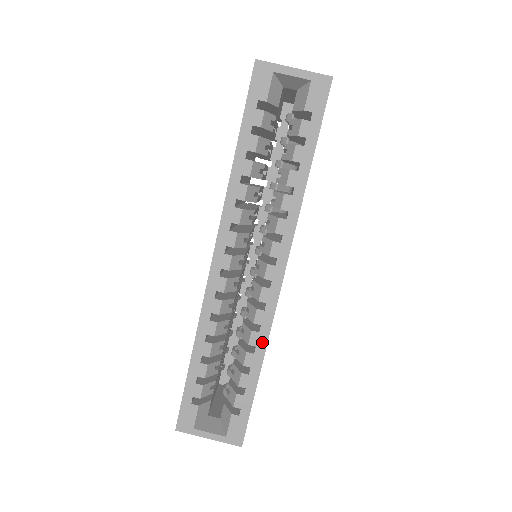
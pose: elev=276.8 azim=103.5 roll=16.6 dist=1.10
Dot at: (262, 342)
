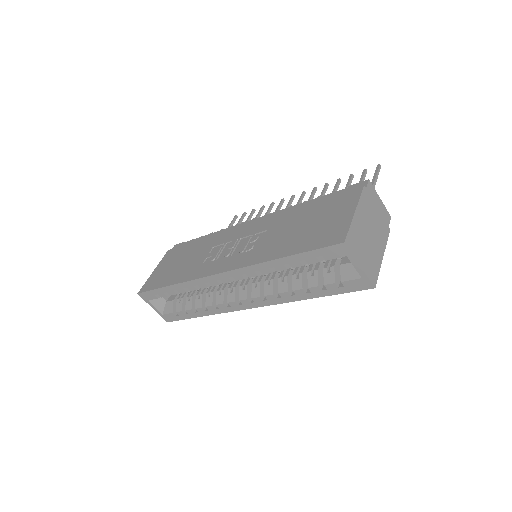
Dot at: (213, 312)
